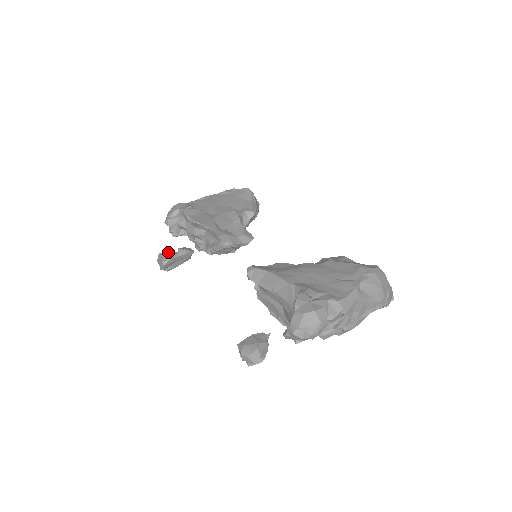
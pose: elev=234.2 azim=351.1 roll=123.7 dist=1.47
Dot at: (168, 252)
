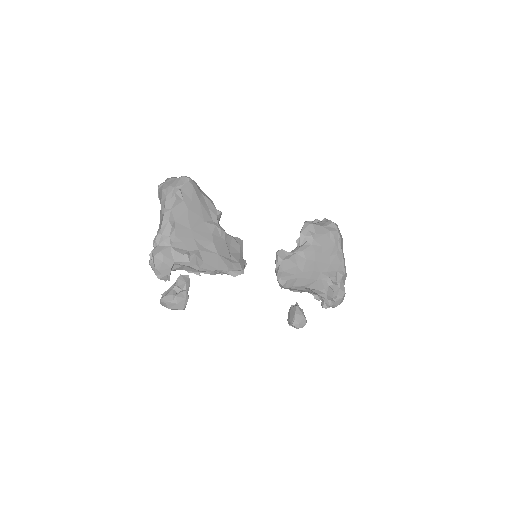
Dot at: (179, 298)
